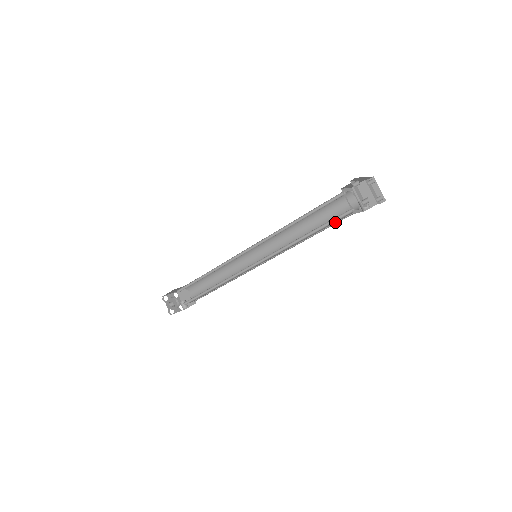
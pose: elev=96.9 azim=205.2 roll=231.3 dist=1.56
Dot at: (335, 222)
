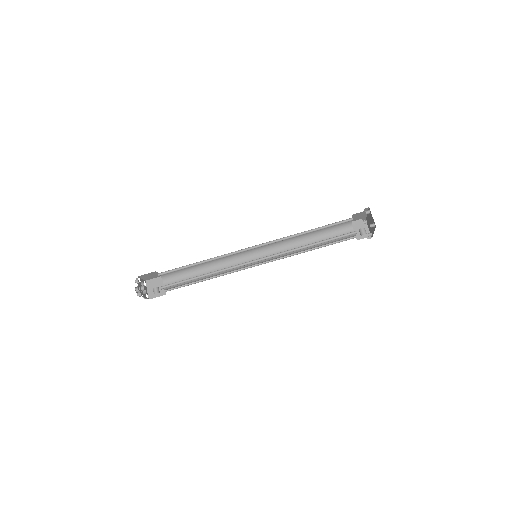
Dot at: (333, 243)
